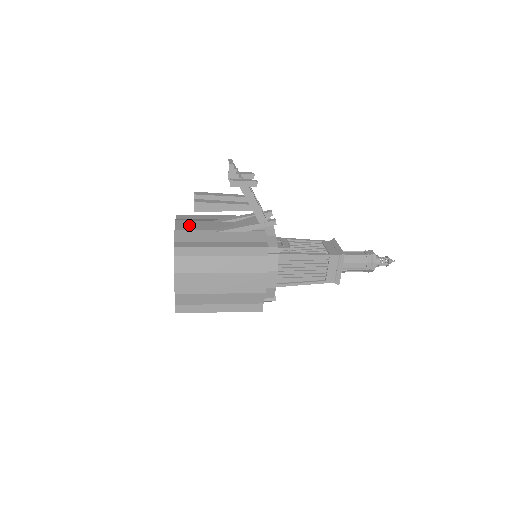
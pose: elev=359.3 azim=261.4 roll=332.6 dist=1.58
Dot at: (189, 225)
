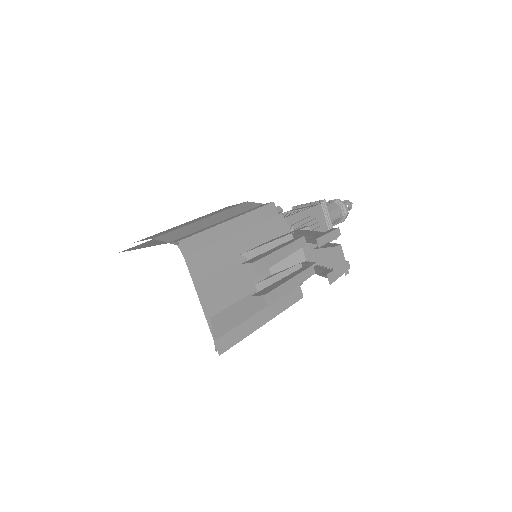
Dot at: (221, 291)
